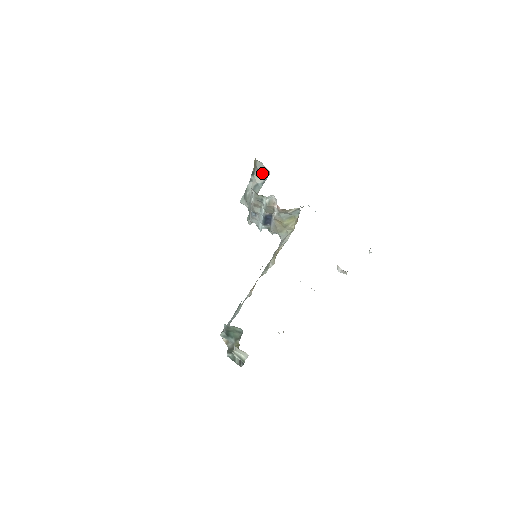
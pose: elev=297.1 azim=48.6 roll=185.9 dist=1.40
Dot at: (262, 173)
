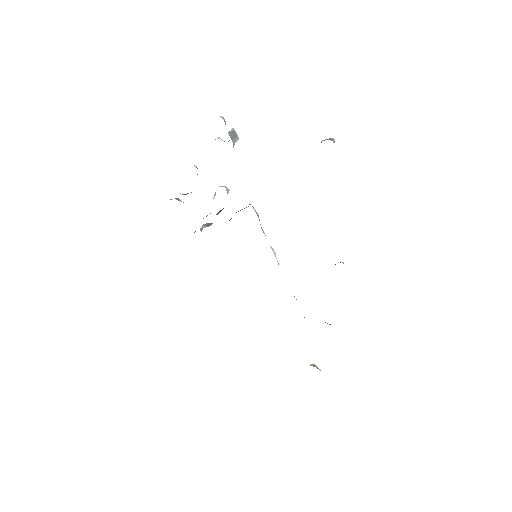
Dot at: occluded
